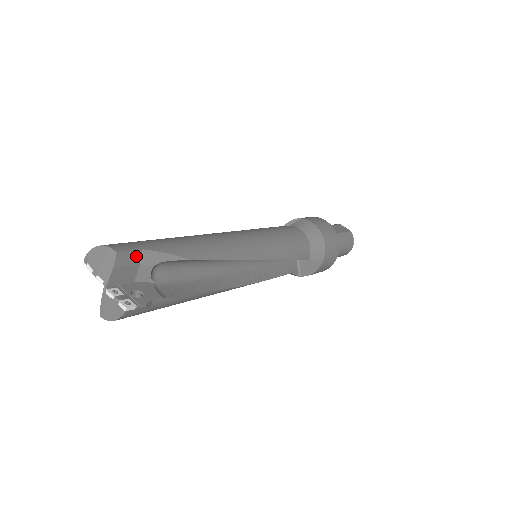
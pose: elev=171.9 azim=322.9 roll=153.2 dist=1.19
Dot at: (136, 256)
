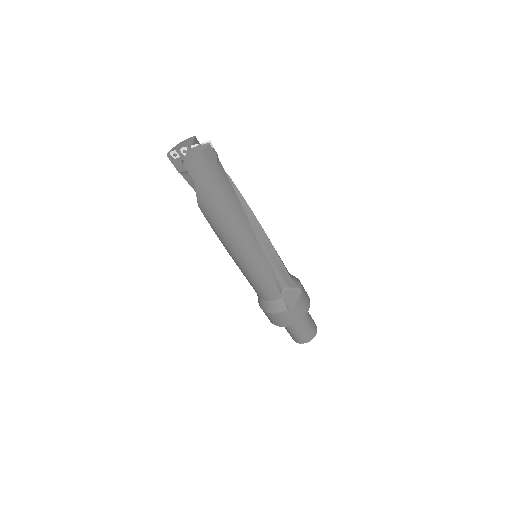
Dot at: occluded
